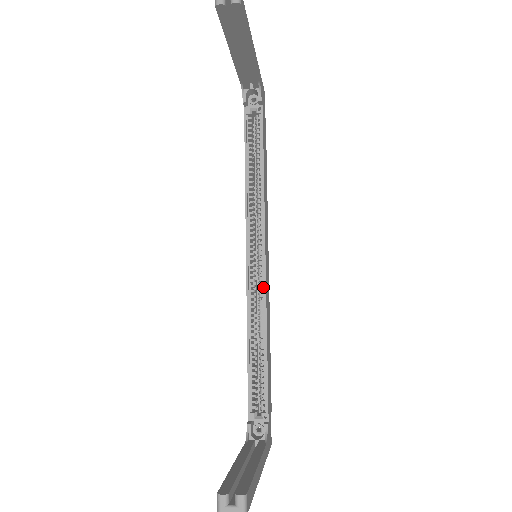
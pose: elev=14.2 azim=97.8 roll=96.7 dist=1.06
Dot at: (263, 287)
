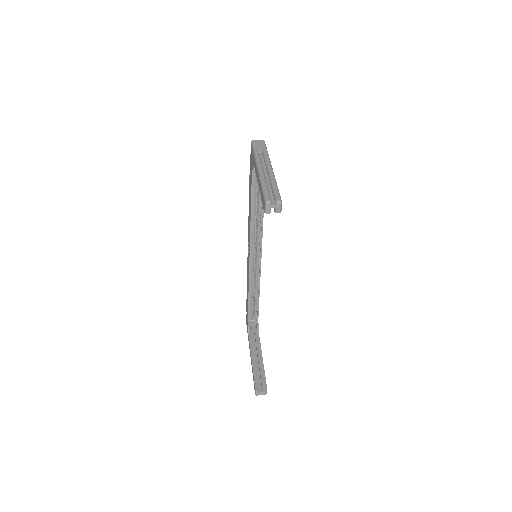
Dot at: (259, 269)
